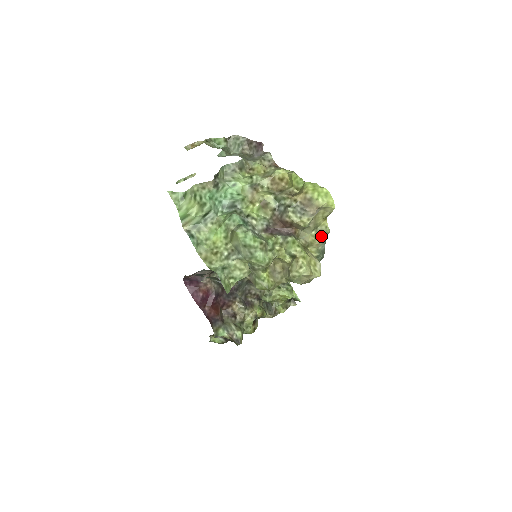
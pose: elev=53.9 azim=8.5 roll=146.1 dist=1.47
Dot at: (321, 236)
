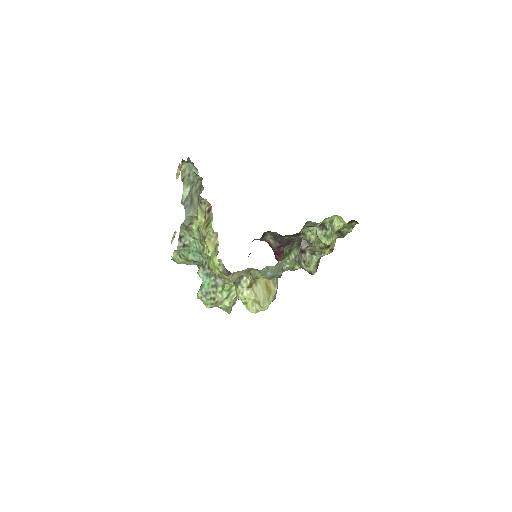
Dot at: (259, 272)
